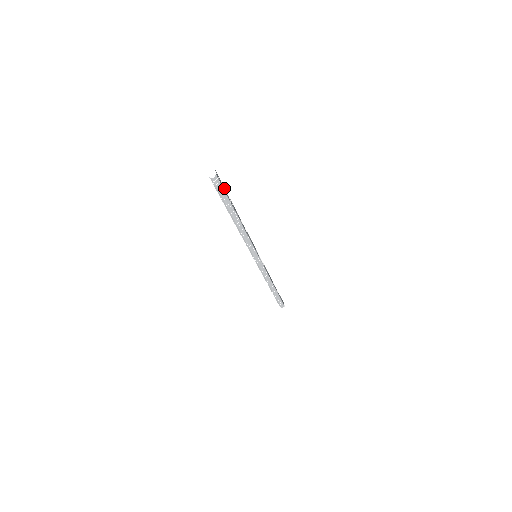
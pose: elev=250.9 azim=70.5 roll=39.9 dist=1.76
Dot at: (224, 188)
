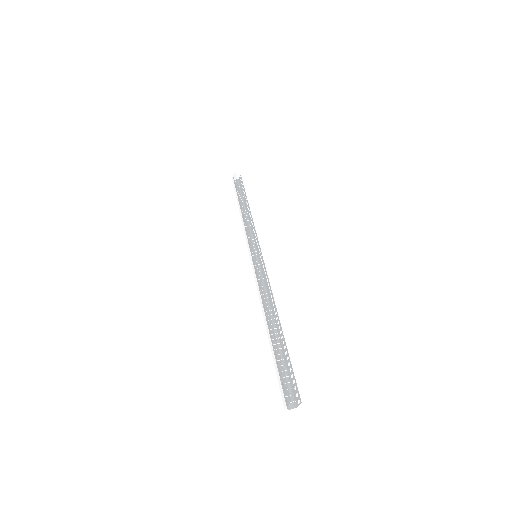
Dot at: (291, 370)
